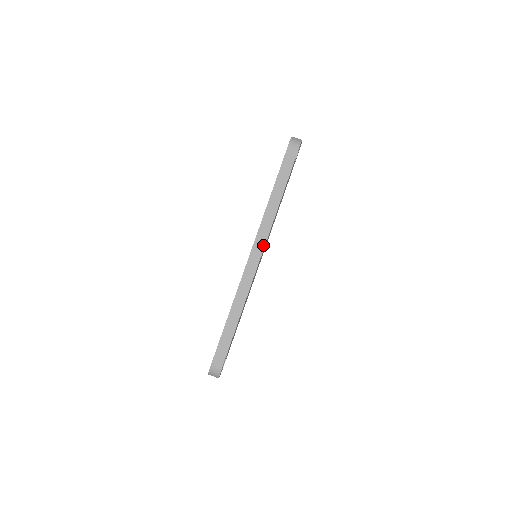
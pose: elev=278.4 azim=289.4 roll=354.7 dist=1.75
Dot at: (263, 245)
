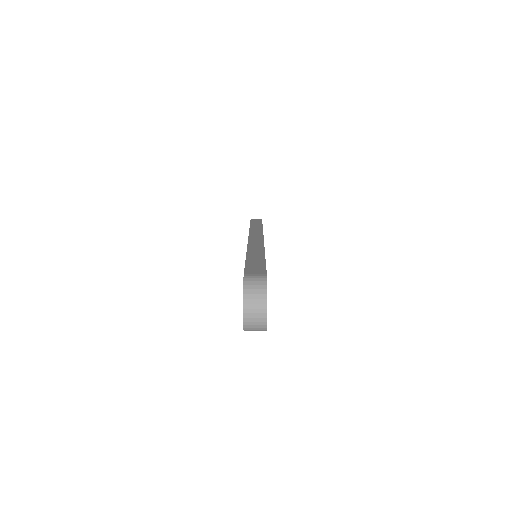
Dot at: (261, 235)
